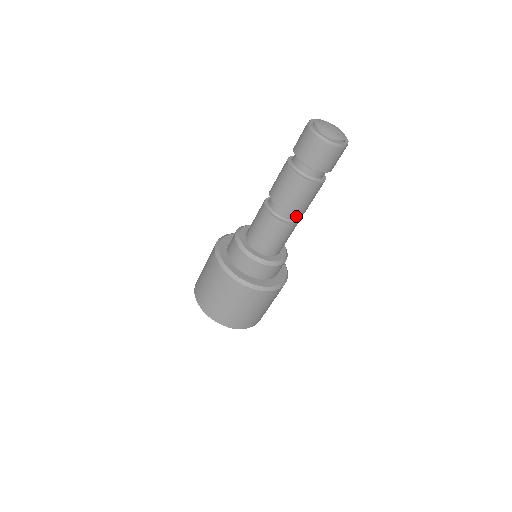
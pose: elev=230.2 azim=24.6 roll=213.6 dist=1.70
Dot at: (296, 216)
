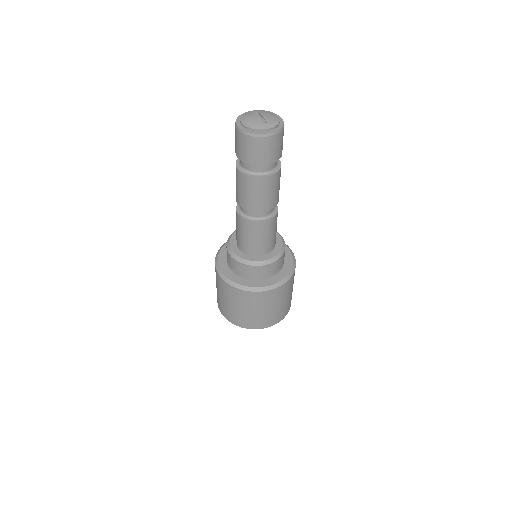
Dot at: (267, 212)
